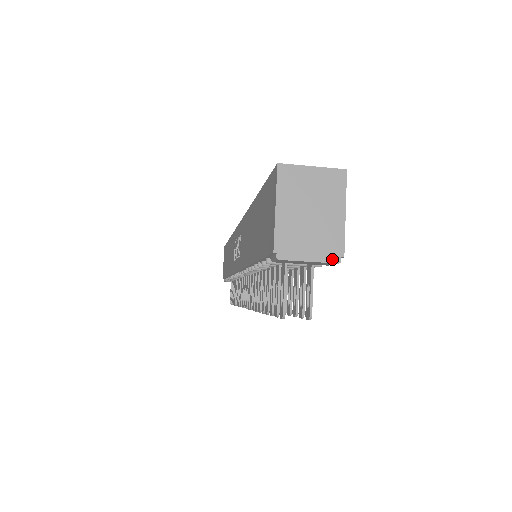
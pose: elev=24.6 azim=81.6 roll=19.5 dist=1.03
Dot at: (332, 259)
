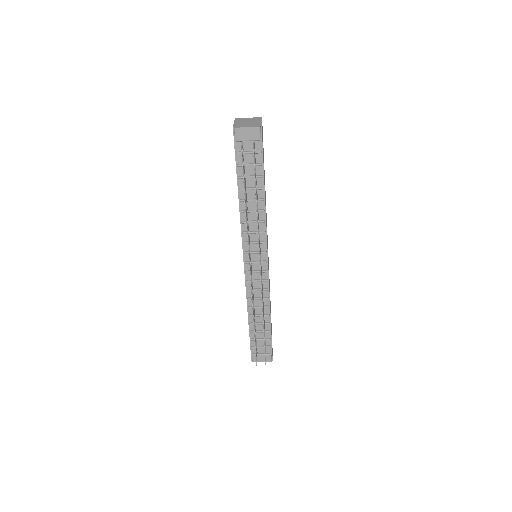
Dot at: (257, 126)
